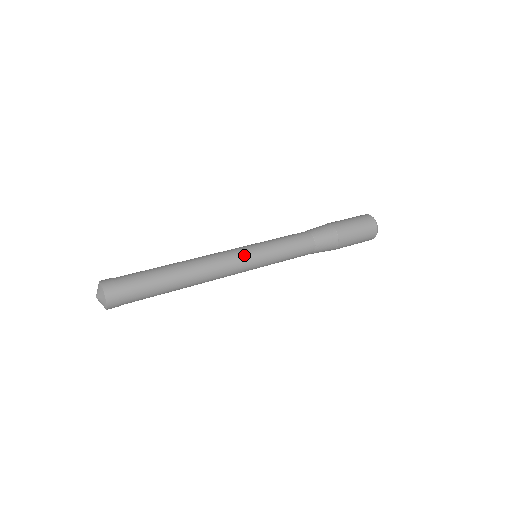
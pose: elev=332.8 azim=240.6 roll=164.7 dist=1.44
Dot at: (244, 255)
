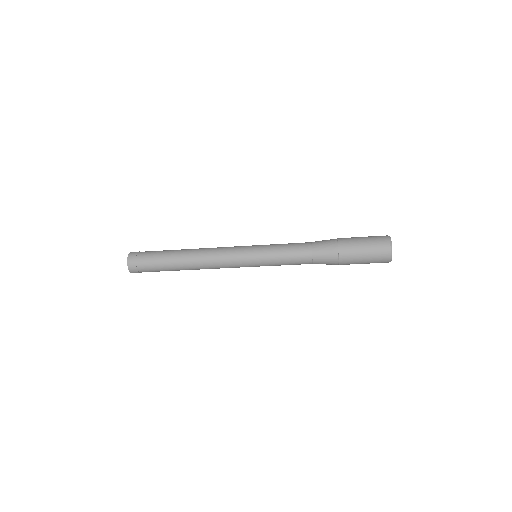
Dot at: (240, 246)
